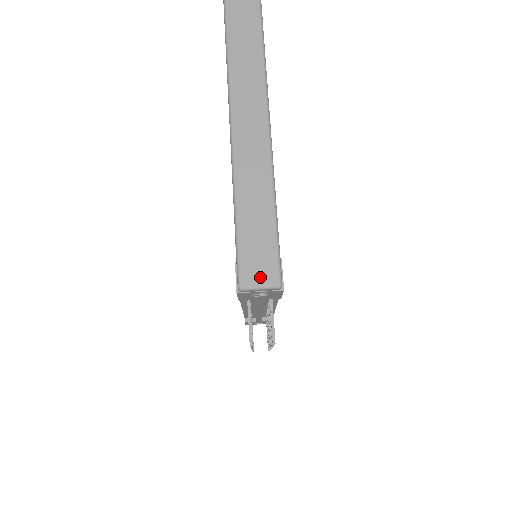
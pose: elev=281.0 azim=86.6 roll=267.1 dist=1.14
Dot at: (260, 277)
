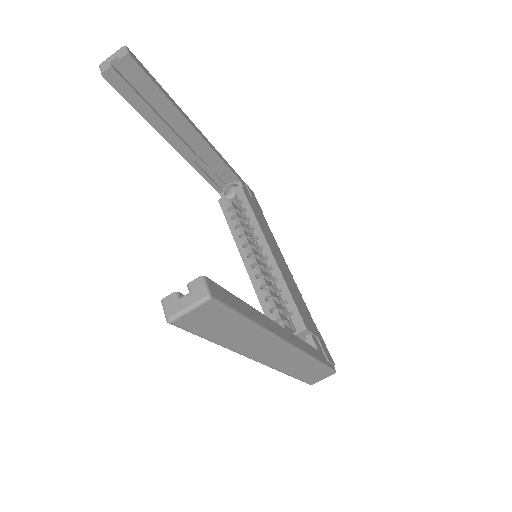
Dot at: (322, 378)
